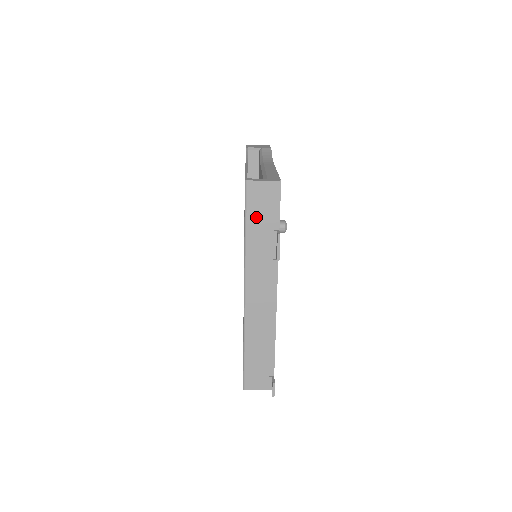
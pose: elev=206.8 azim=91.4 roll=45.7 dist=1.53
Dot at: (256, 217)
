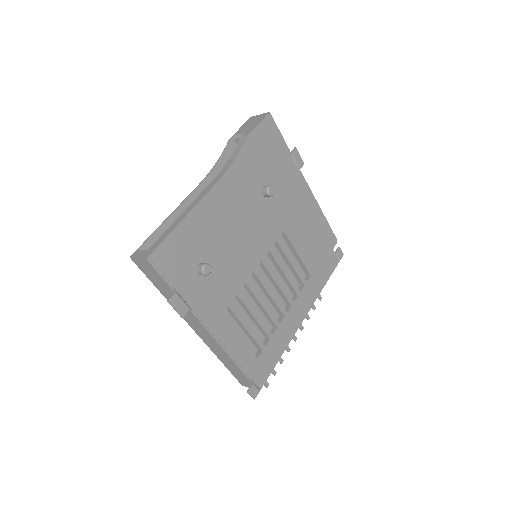
Dot at: (155, 282)
